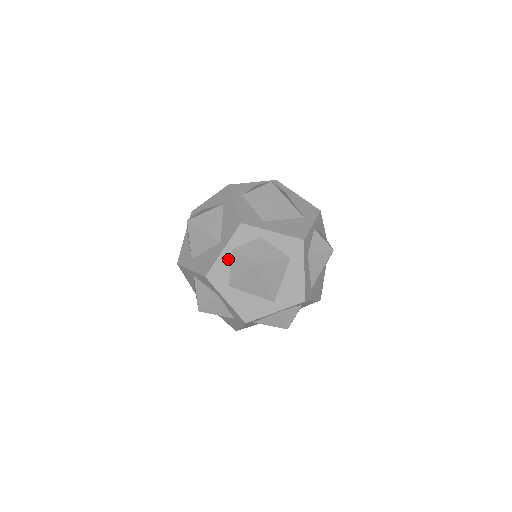
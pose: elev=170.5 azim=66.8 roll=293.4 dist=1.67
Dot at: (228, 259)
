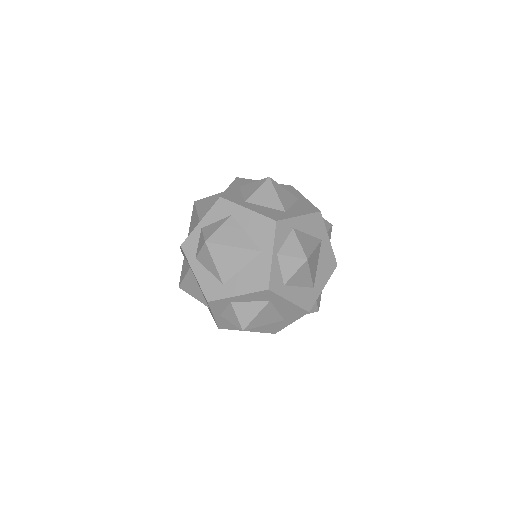
Dot at: occluded
